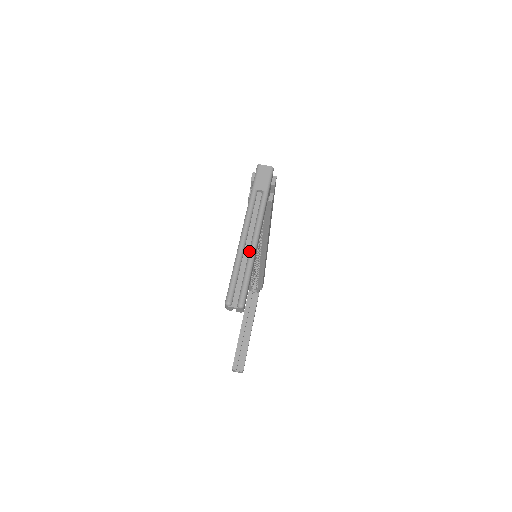
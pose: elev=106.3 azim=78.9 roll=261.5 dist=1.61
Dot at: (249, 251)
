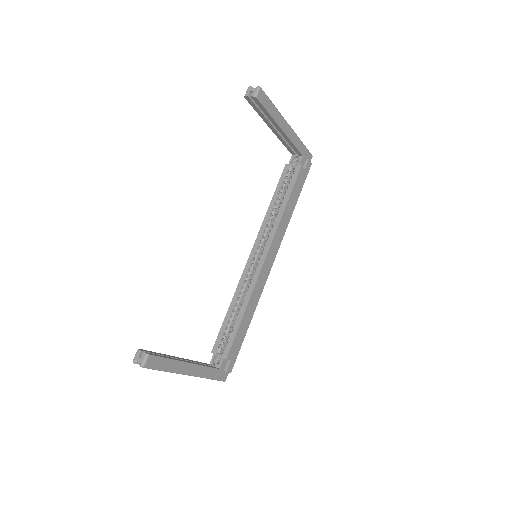
Dot at: occluded
